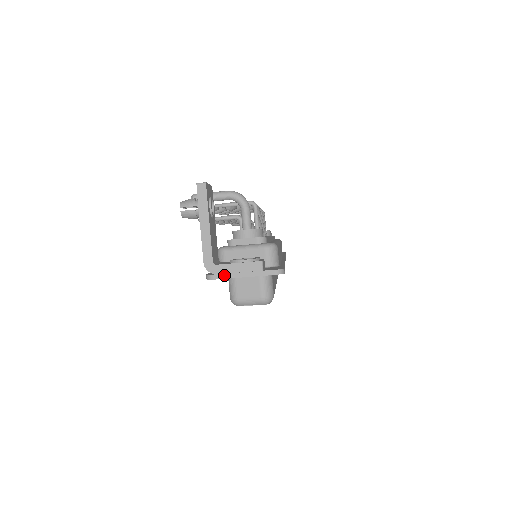
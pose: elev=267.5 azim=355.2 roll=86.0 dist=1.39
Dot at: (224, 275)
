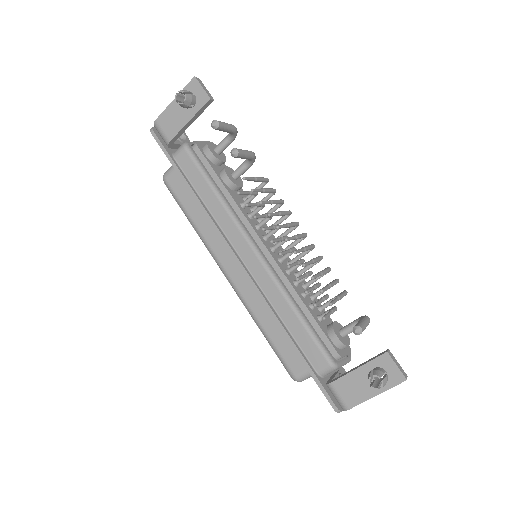
Dot at: occluded
